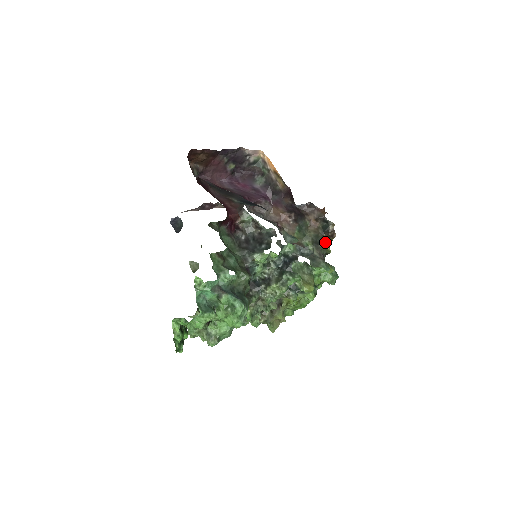
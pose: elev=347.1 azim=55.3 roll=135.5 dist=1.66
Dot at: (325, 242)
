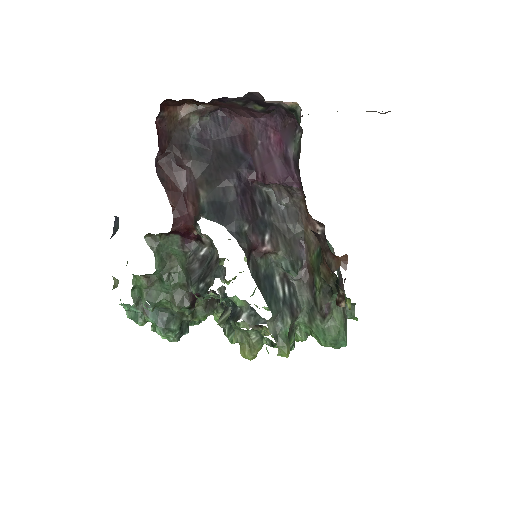
Dot at: occluded
